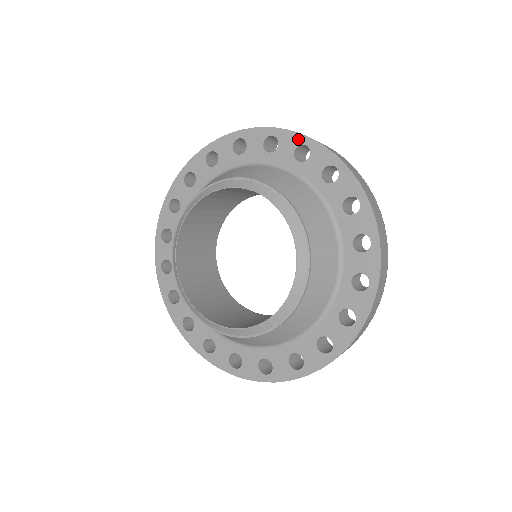
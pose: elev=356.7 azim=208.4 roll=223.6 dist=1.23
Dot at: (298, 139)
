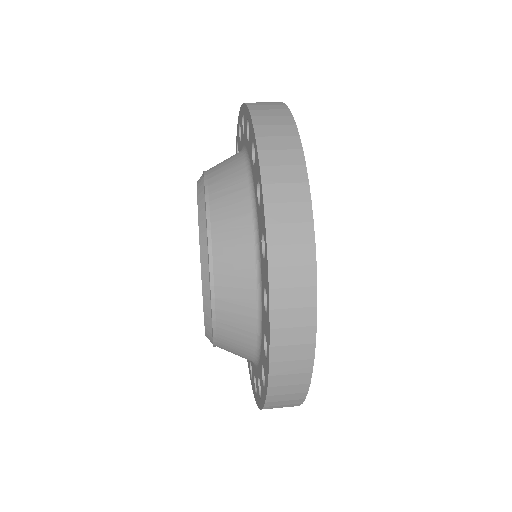
Dot at: (264, 228)
